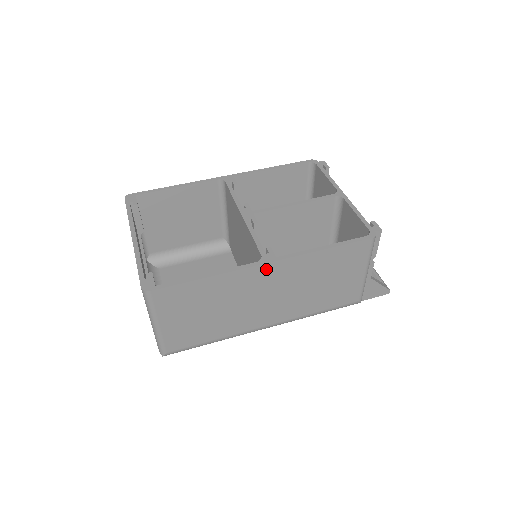
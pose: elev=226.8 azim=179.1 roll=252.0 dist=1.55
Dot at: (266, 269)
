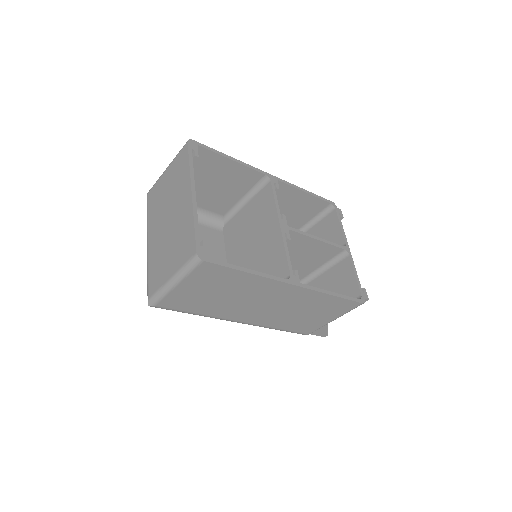
Dot at: (288, 288)
